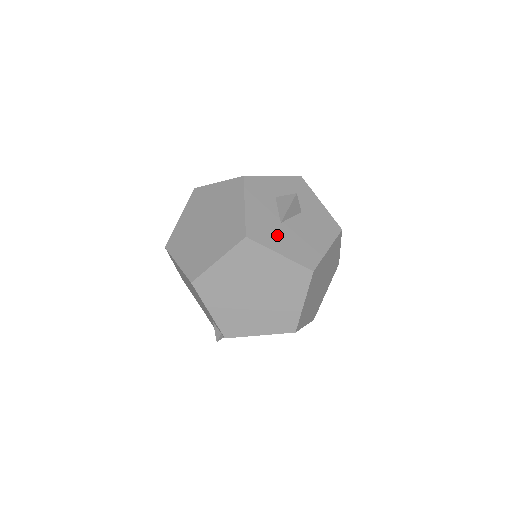
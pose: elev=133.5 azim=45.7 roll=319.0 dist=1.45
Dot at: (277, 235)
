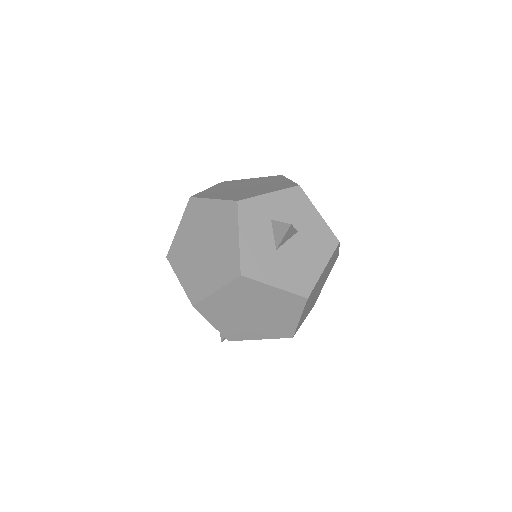
Dot at: (272, 265)
